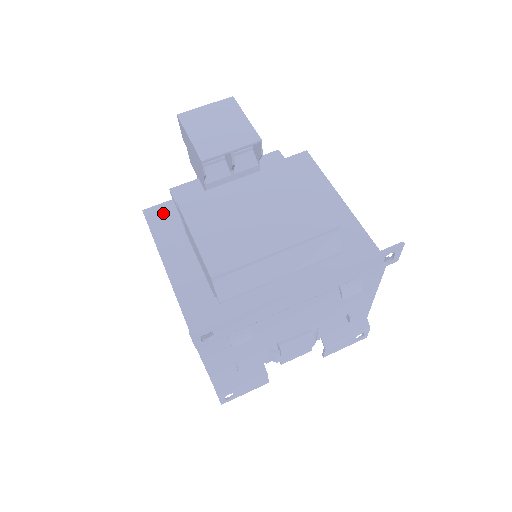
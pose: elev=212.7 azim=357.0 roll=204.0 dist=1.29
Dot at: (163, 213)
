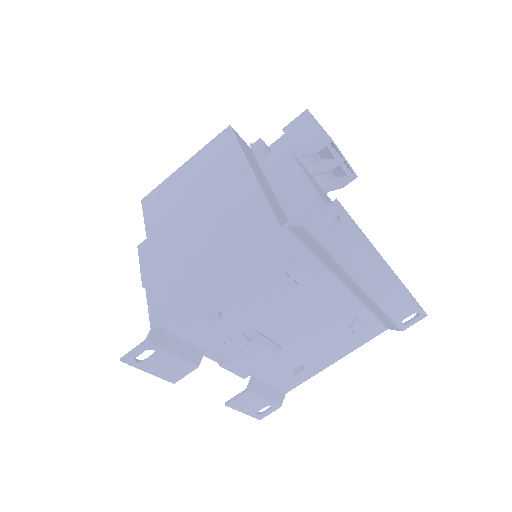
Dot at: (245, 144)
